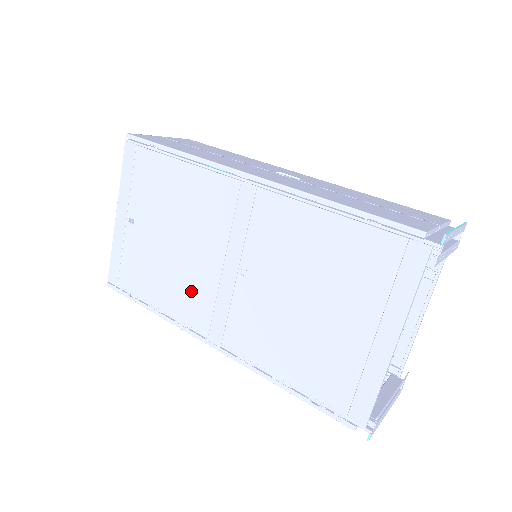
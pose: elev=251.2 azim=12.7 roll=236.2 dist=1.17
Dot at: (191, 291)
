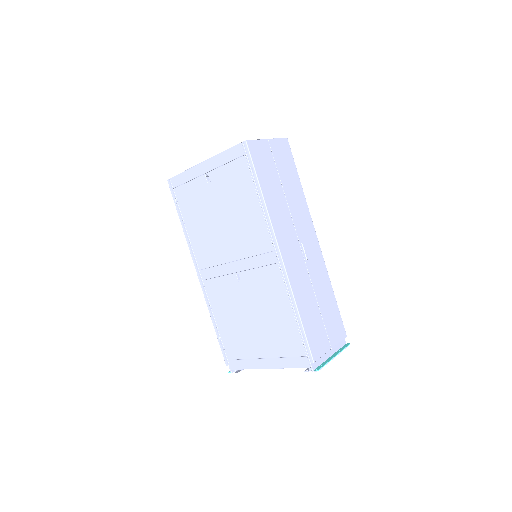
Dot at: (209, 247)
